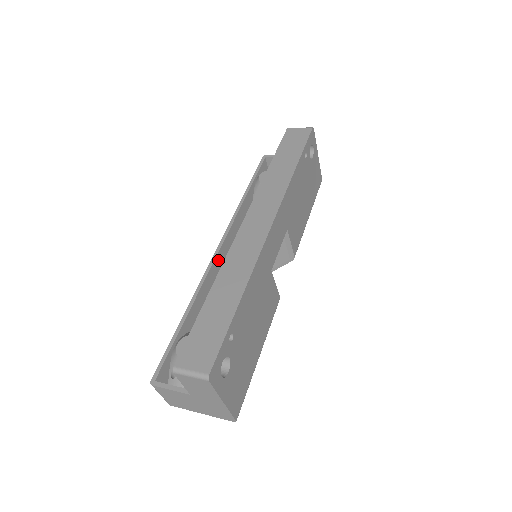
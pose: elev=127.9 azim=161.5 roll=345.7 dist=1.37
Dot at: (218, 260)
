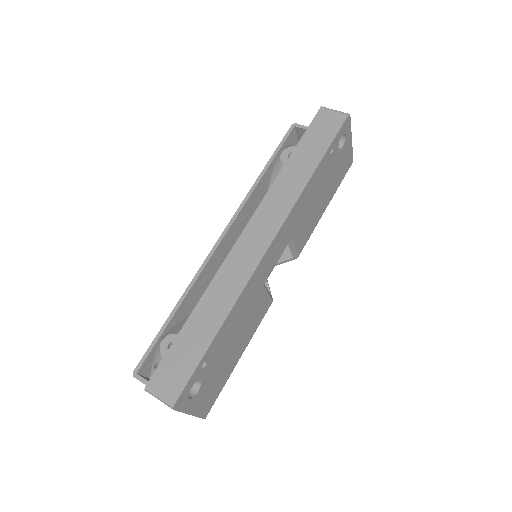
Dot at: (218, 250)
